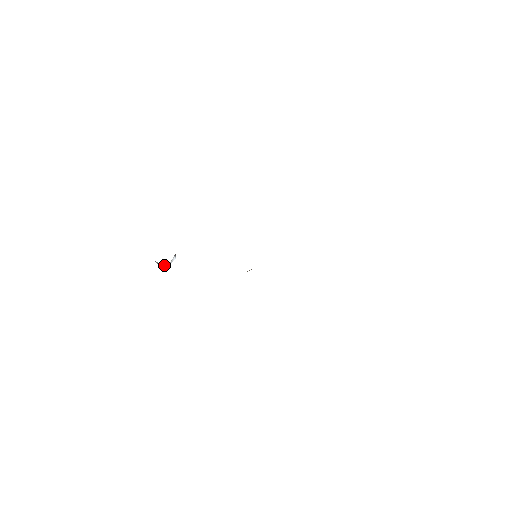
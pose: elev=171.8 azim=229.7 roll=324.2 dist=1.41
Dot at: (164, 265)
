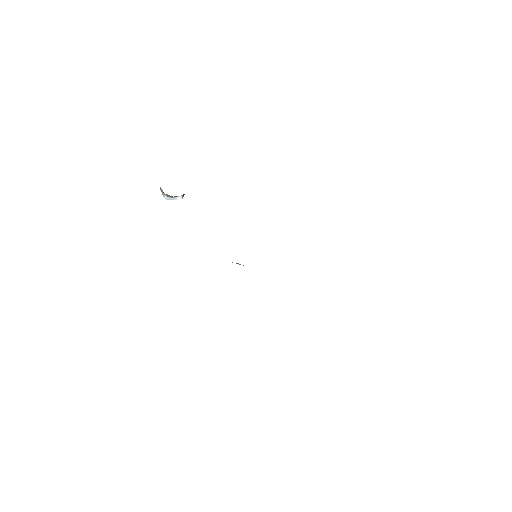
Dot at: (164, 195)
